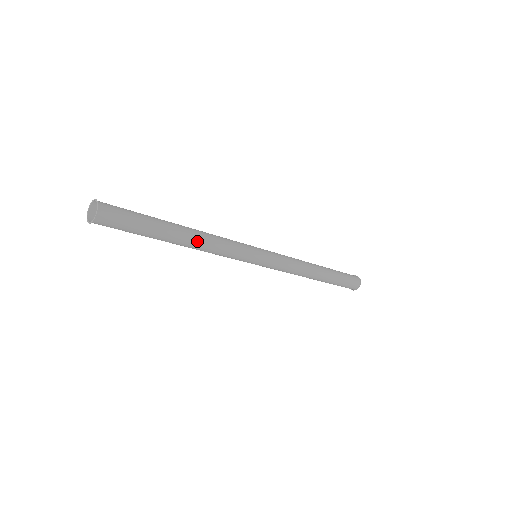
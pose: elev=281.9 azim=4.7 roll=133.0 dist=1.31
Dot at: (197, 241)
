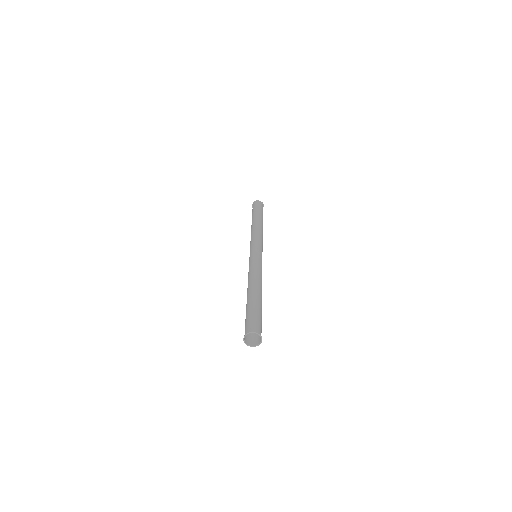
Dot at: occluded
